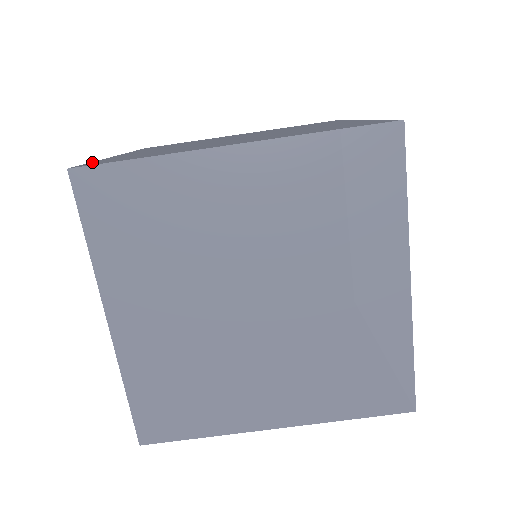
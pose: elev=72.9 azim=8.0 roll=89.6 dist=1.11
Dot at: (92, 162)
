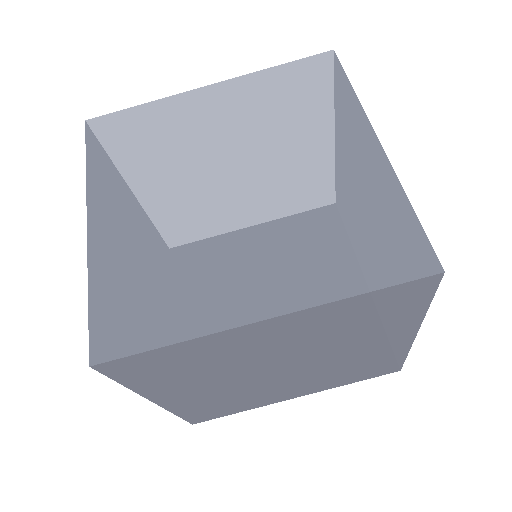
Dot at: occluded
